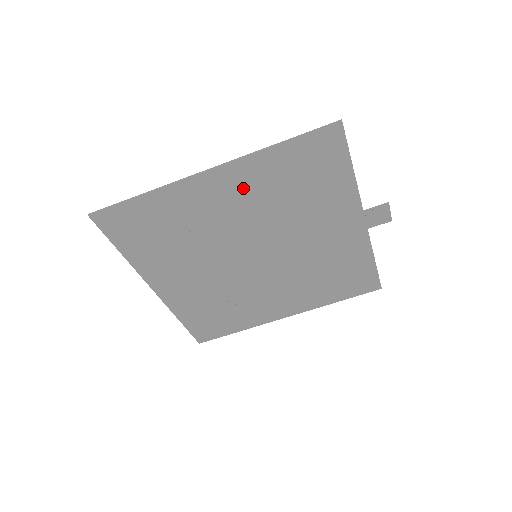
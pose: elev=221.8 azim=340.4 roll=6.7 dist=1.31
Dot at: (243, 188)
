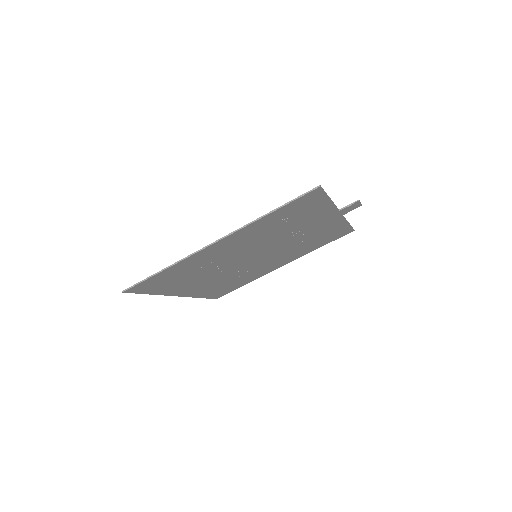
Dot at: (243, 238)
